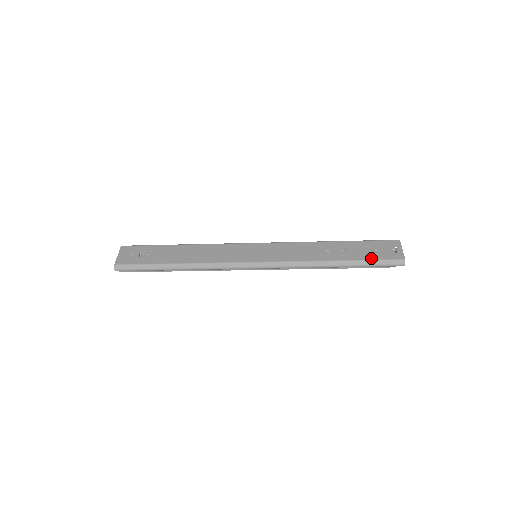
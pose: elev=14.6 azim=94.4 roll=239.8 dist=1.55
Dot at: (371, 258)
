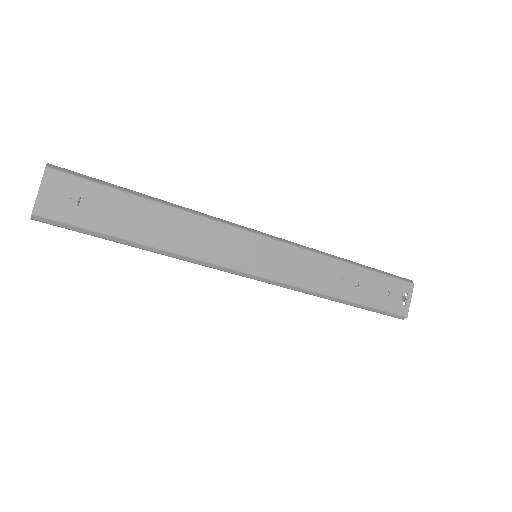
Dot at: (379, 306)
